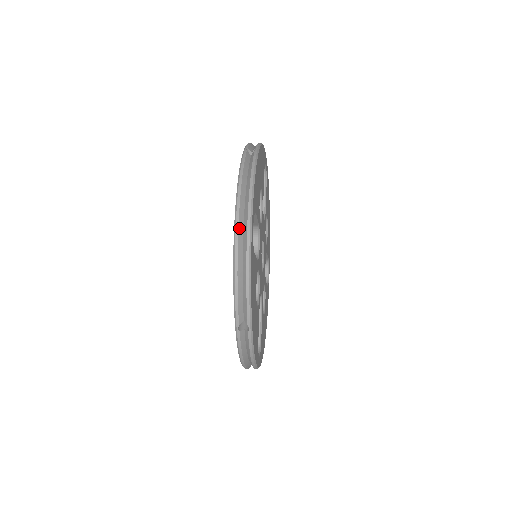
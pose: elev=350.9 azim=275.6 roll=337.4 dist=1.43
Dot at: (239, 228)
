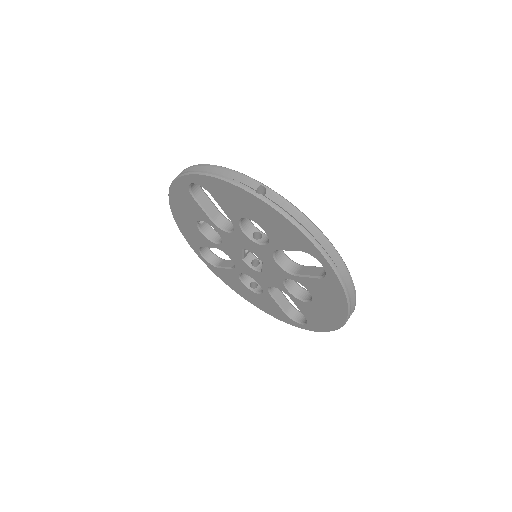
Dot at: (336, 267)
